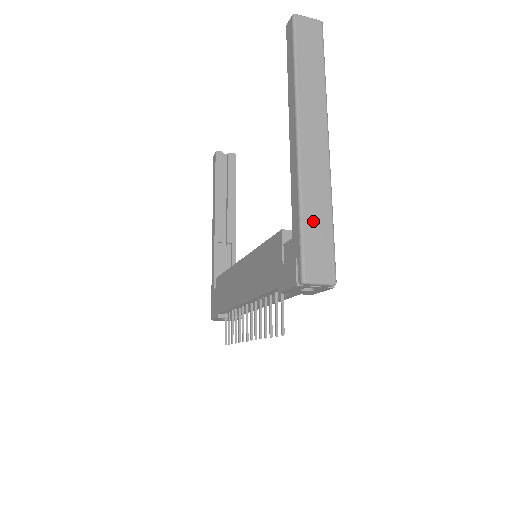
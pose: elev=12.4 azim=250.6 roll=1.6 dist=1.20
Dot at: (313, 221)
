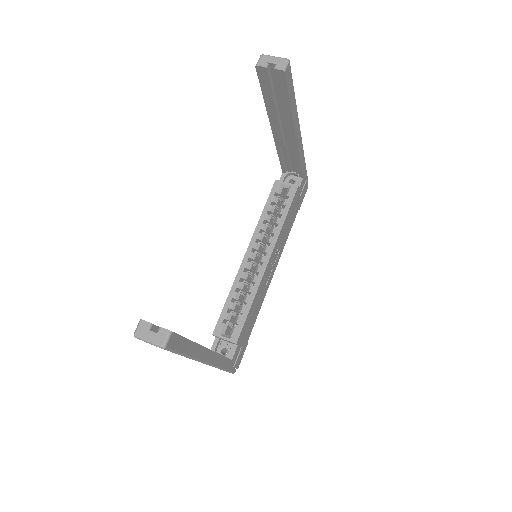
Dot at: occluded
